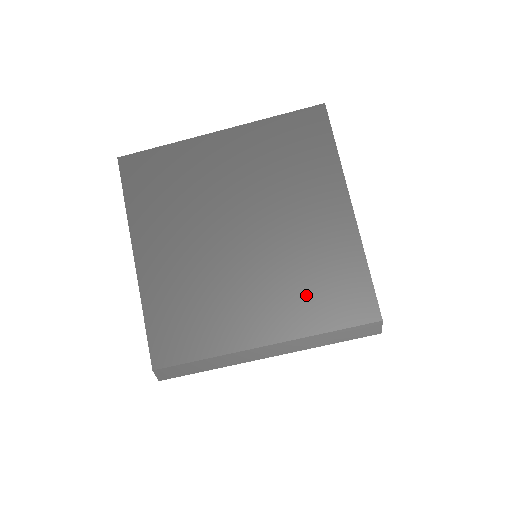
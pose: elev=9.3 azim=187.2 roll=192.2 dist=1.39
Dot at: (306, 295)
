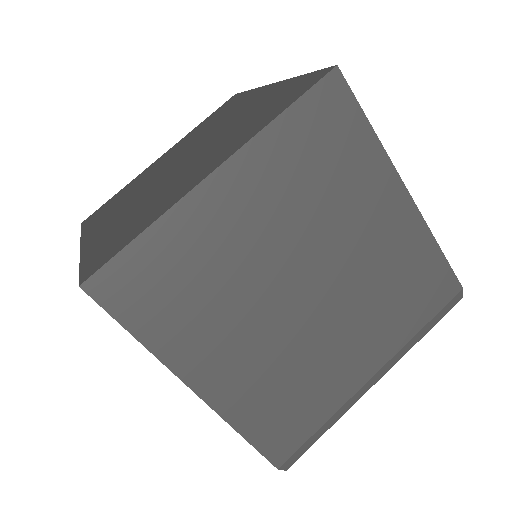
Dot at: (394, 308)
